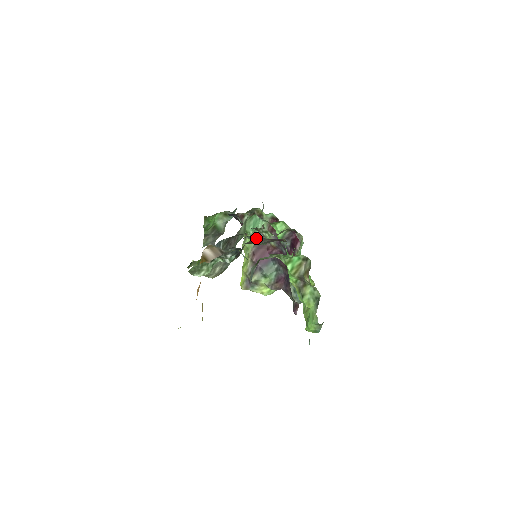
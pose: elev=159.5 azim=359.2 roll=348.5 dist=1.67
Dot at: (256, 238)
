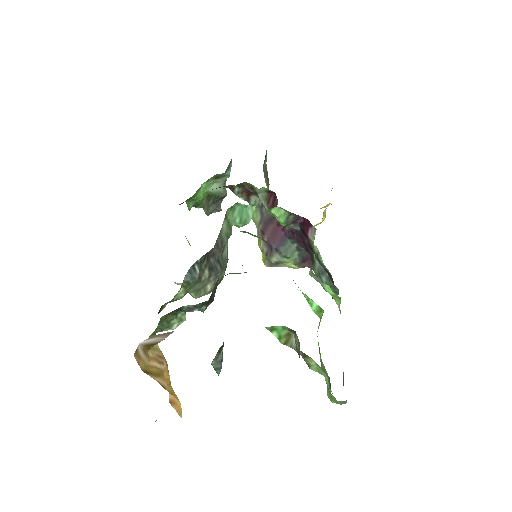
Dot at: occluded
